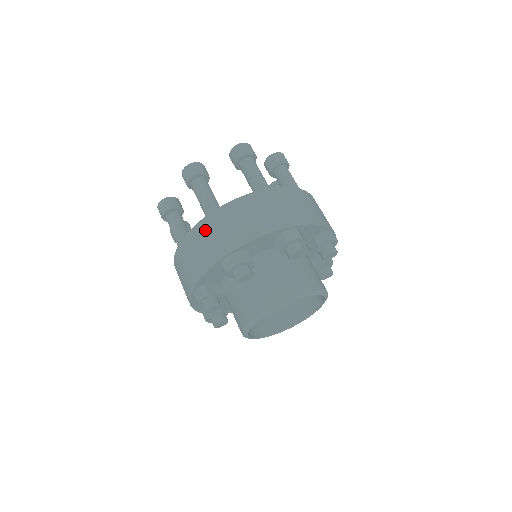
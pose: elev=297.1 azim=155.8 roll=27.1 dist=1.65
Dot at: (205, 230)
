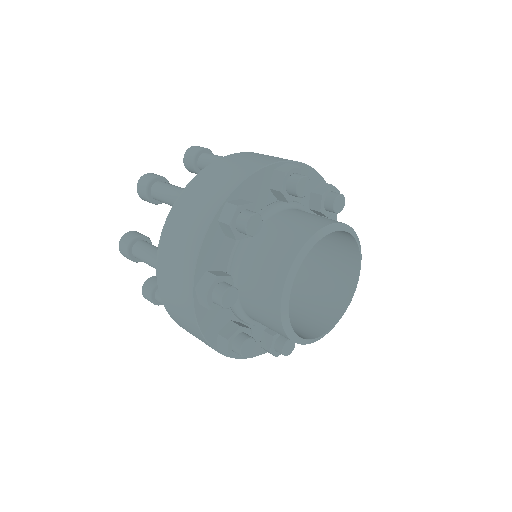
Dot at: (165, 288)
